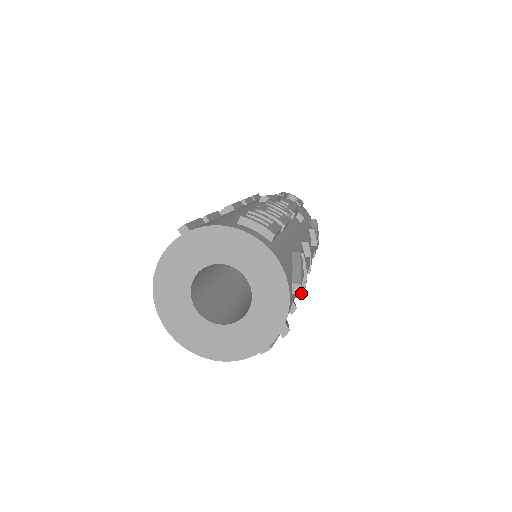
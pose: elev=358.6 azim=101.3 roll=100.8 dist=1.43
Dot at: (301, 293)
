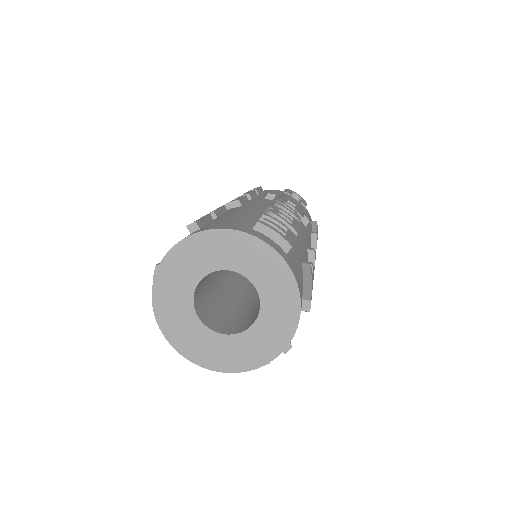
Dot at: occluded
